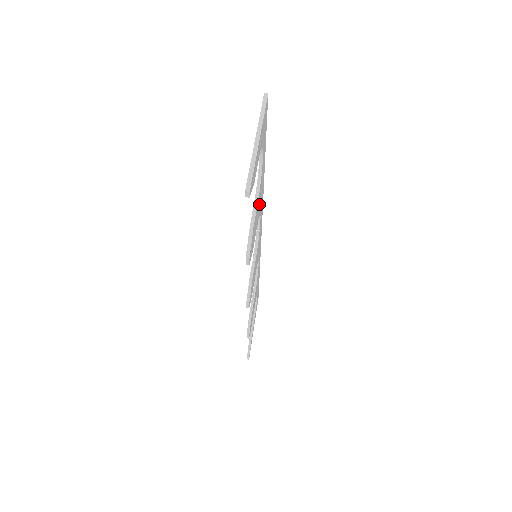
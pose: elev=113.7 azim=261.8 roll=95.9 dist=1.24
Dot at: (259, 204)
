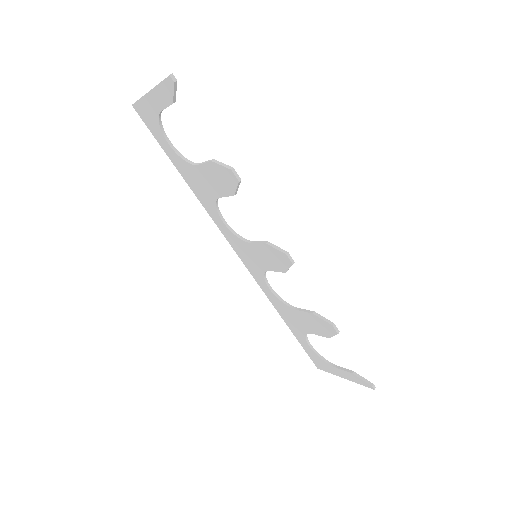
Dot at: (206, 183)
